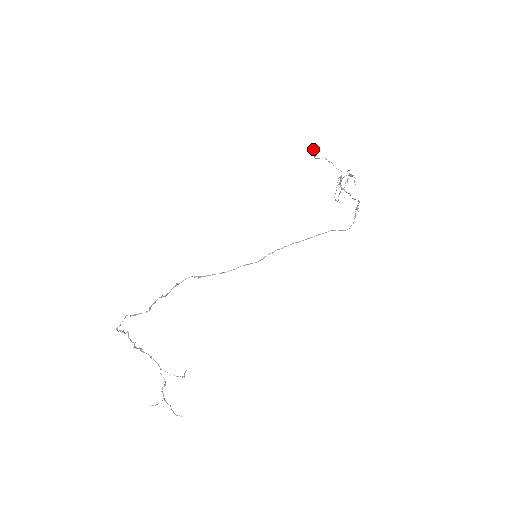
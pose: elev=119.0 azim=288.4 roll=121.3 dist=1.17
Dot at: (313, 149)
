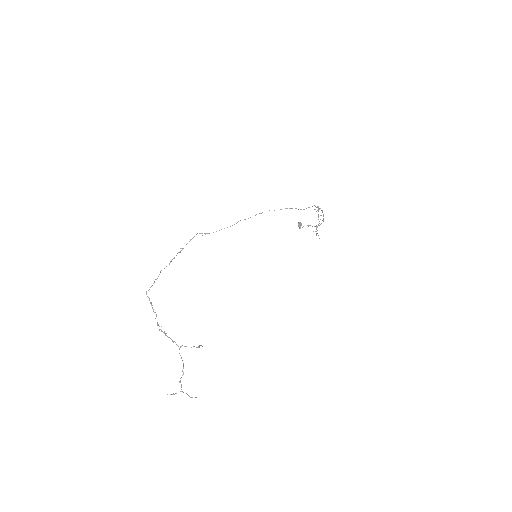
Dot at: (298, 226)
